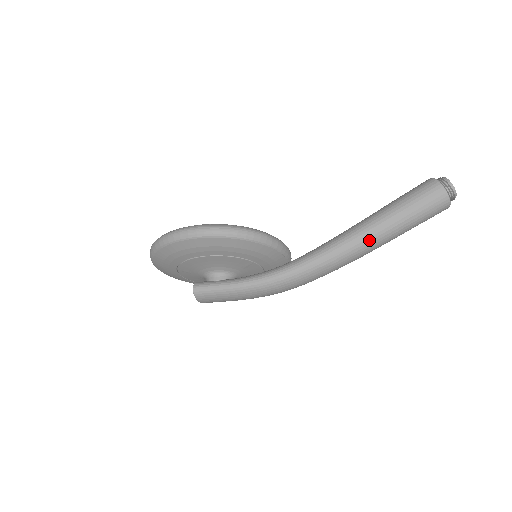
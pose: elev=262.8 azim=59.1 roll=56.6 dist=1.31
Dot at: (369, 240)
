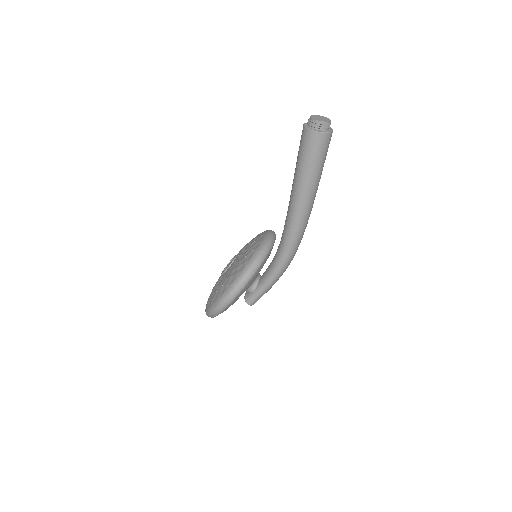
Dot at: (309, 202)
